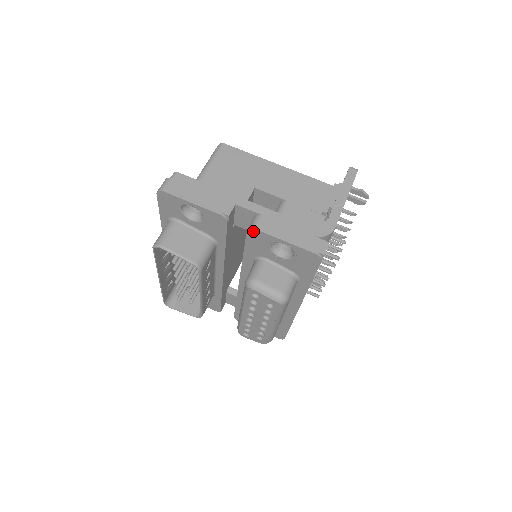
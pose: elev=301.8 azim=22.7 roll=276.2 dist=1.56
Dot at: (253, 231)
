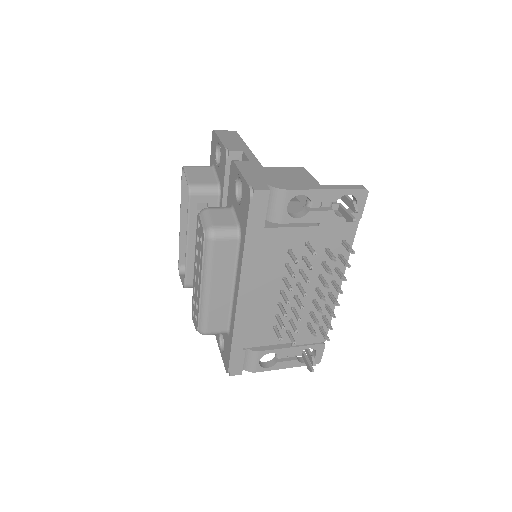
Dot at: (232, 164)
